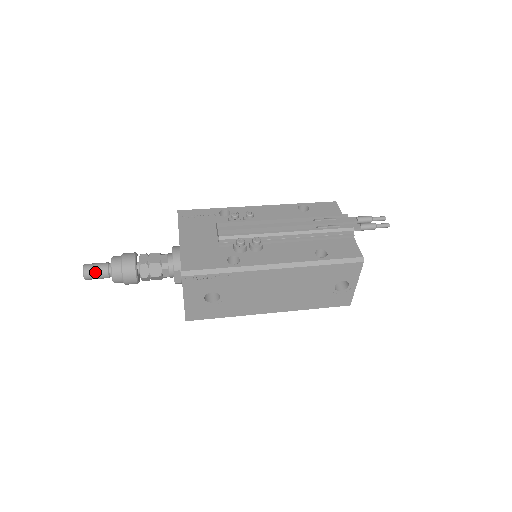
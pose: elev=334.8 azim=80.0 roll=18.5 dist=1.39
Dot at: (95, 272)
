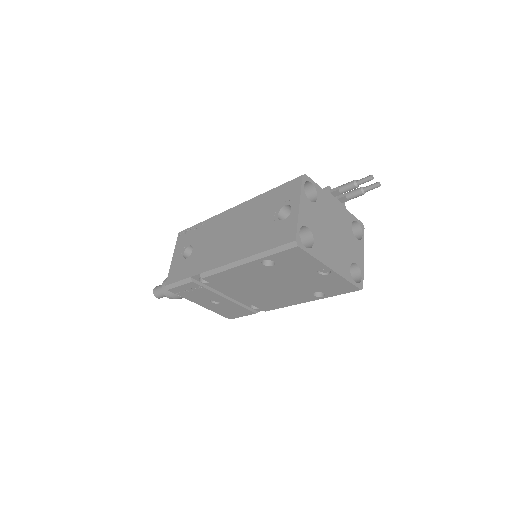
Dot at: (160, 285)
